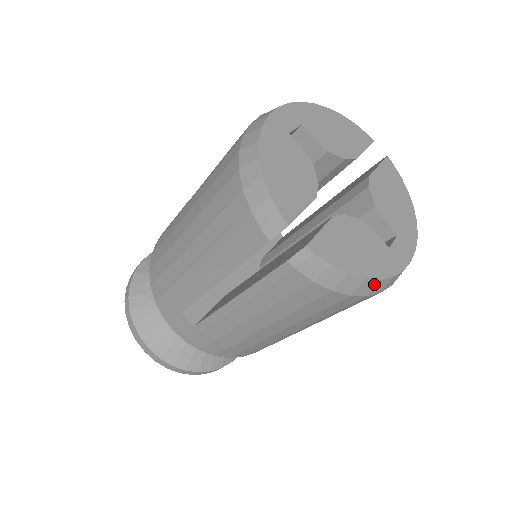
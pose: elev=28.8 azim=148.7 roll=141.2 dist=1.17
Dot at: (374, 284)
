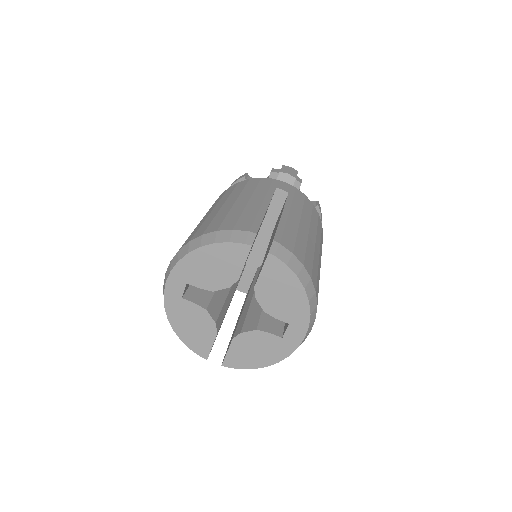
Dot at: (277, 362)
